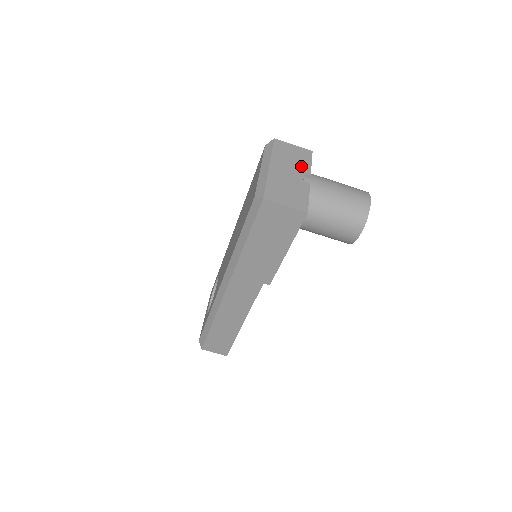
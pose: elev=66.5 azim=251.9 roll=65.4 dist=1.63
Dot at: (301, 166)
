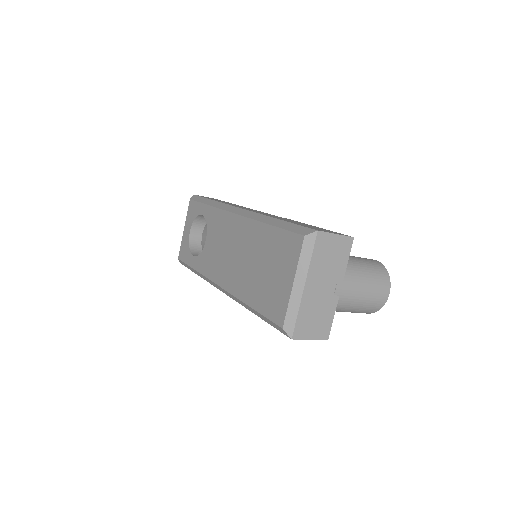
Dot at: (336, 271)
